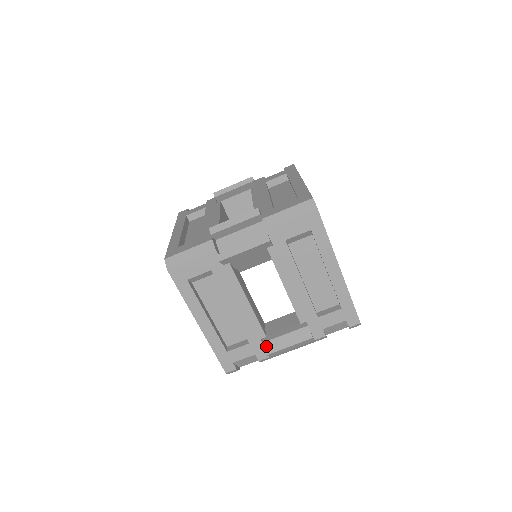
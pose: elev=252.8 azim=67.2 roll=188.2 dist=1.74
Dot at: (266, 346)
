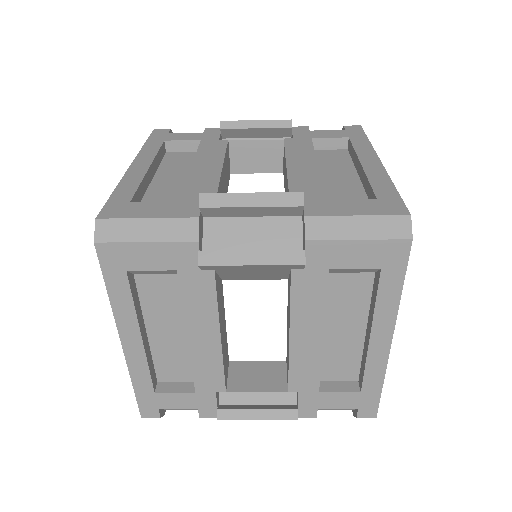
Dot at: (219, 398)
